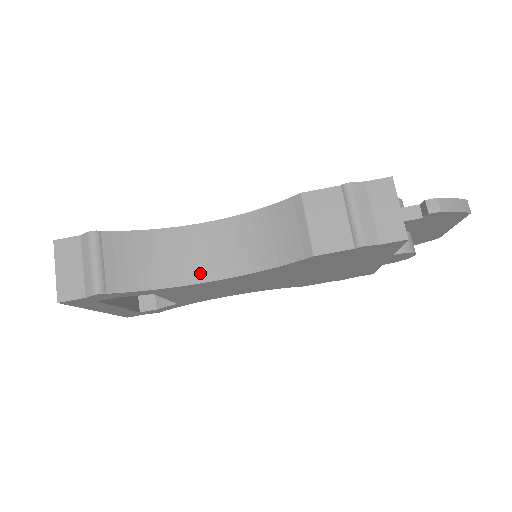
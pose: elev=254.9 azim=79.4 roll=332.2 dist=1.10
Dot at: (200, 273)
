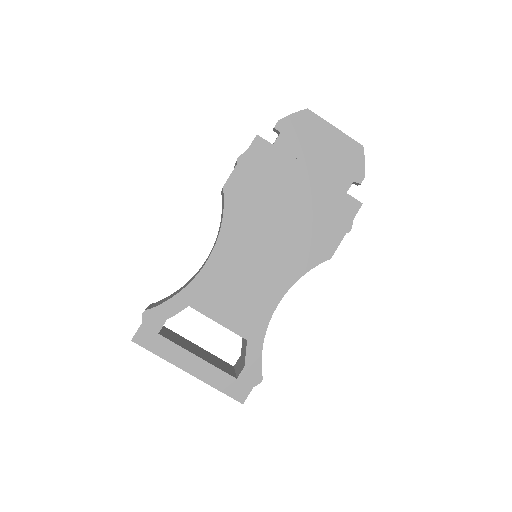
Dot at: occluded
